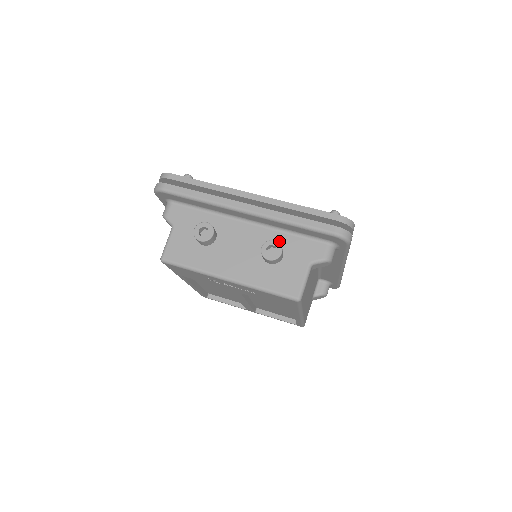
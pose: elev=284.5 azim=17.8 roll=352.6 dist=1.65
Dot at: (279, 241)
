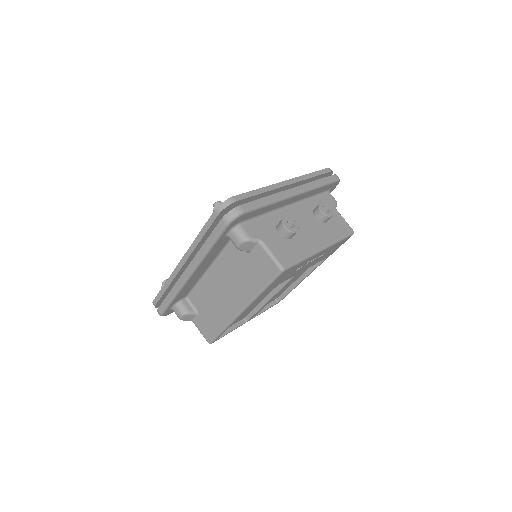
Dot at: (314, 206)
